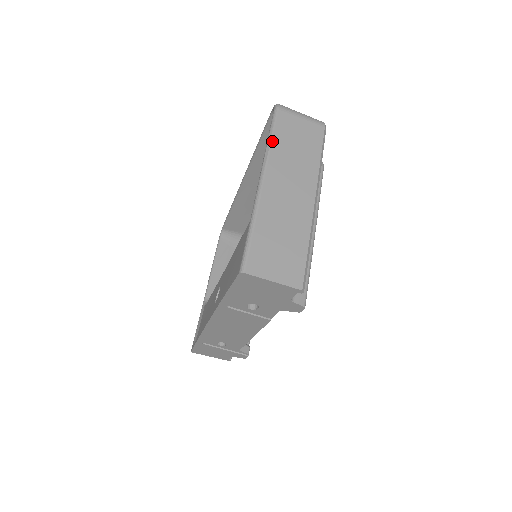
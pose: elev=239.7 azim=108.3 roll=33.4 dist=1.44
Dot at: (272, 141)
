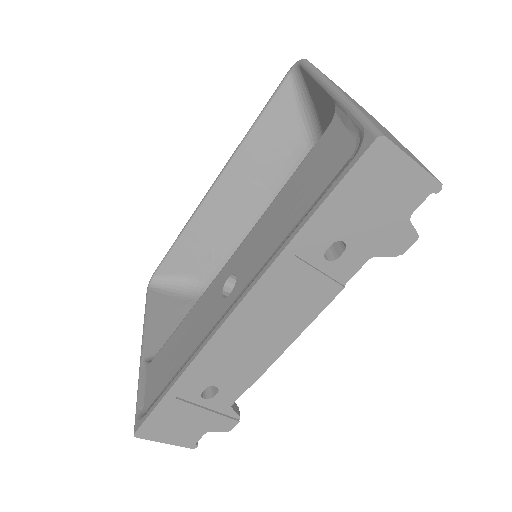
Dot at: (320, 71)
